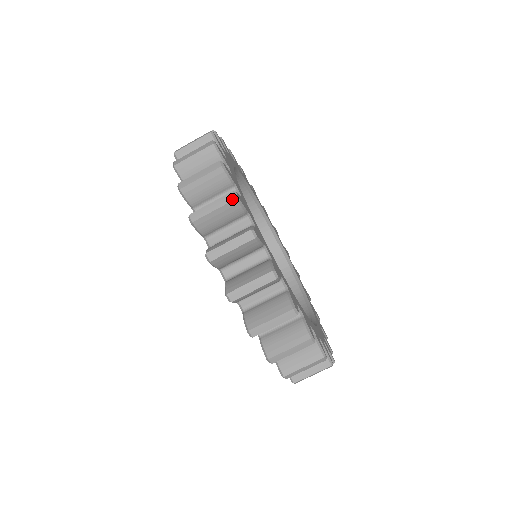
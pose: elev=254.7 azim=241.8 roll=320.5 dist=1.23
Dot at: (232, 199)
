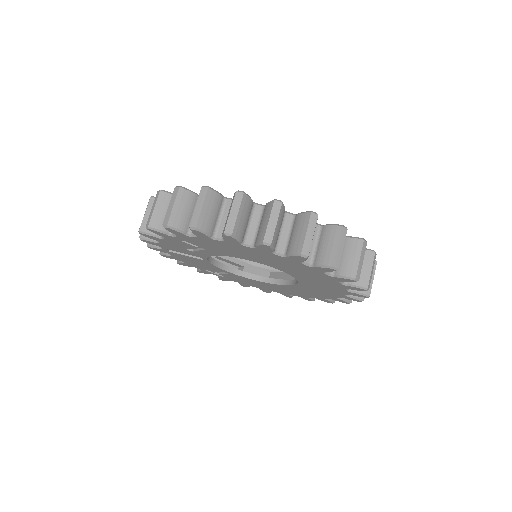
Dot at: (178, 189)
